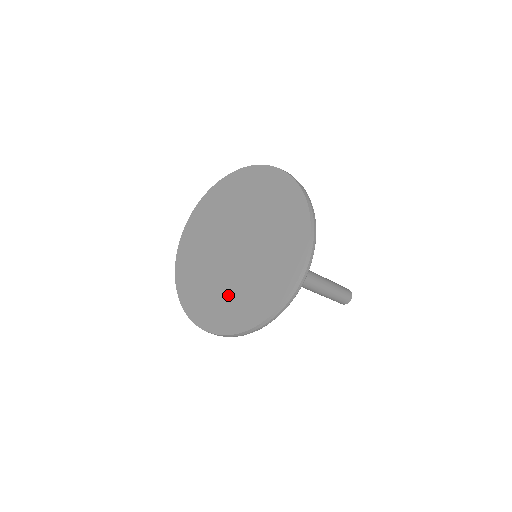
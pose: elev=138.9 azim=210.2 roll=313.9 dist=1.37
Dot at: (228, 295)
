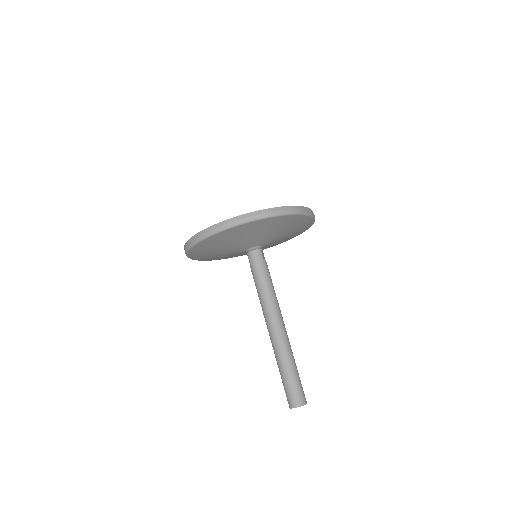
Dot at: occluded
